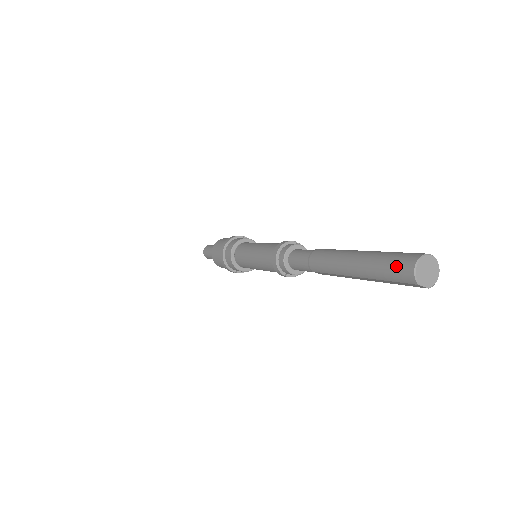
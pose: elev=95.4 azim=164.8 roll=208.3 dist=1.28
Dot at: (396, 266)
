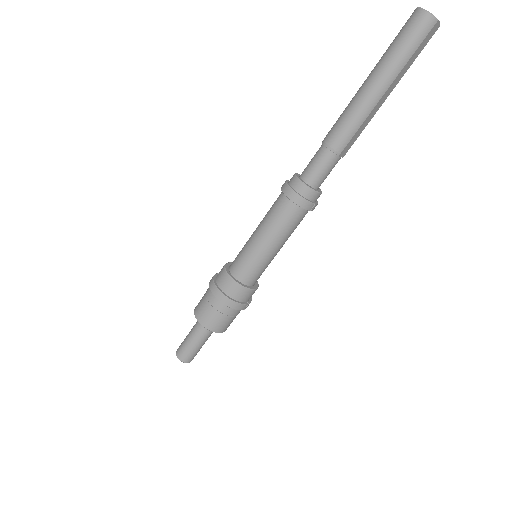
Dot at: (412, 31)
